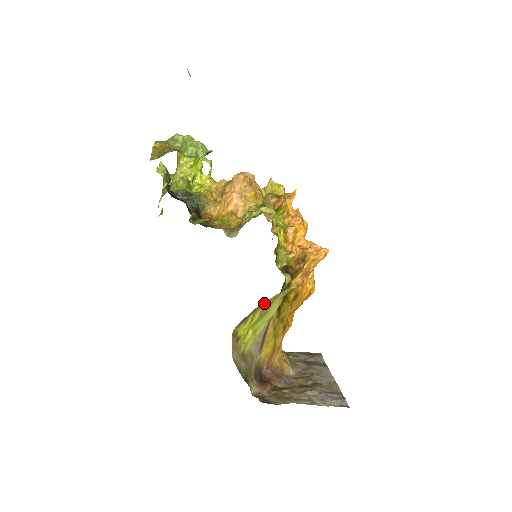
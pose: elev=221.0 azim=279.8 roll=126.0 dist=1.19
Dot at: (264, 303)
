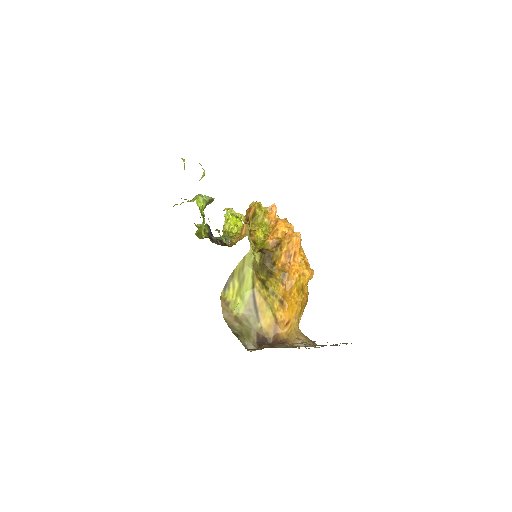
Dot at: (235, 270)
